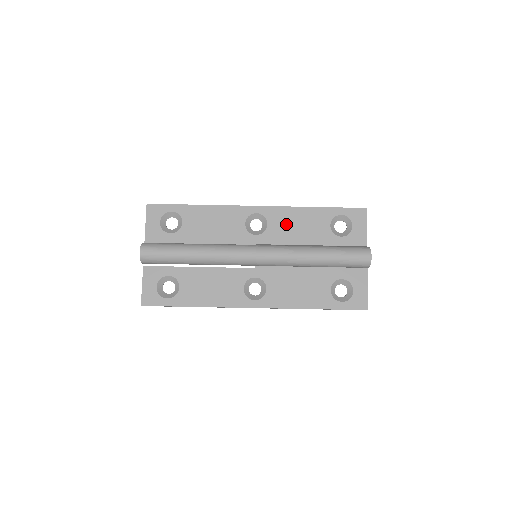
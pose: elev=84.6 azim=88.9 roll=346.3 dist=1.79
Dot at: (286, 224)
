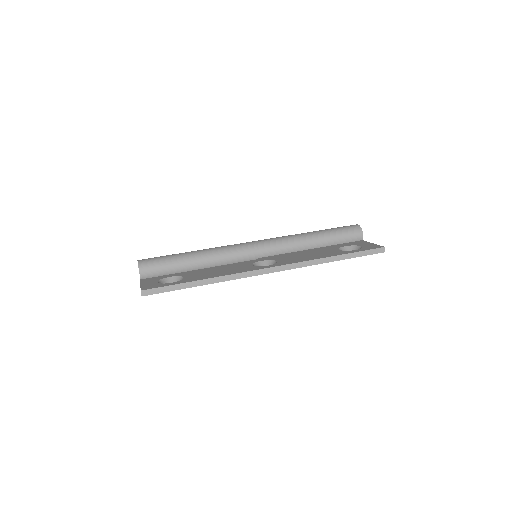
Dot at: occluded
